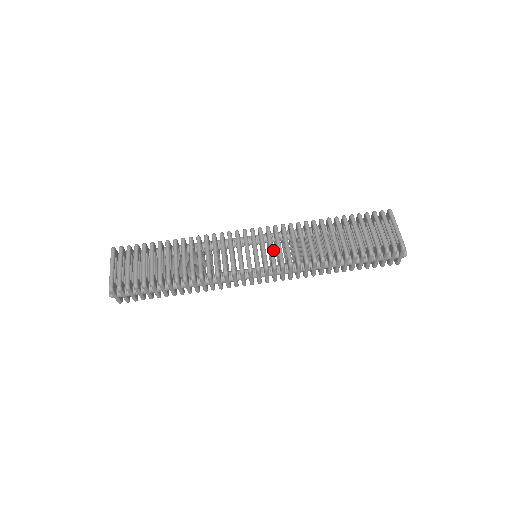
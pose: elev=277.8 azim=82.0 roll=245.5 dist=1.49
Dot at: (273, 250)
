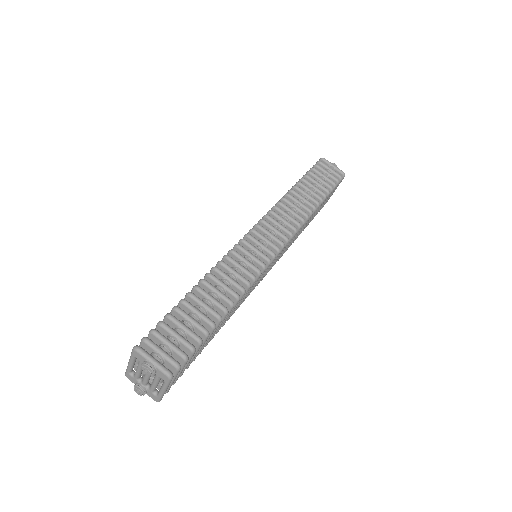
Dot at: occluded
